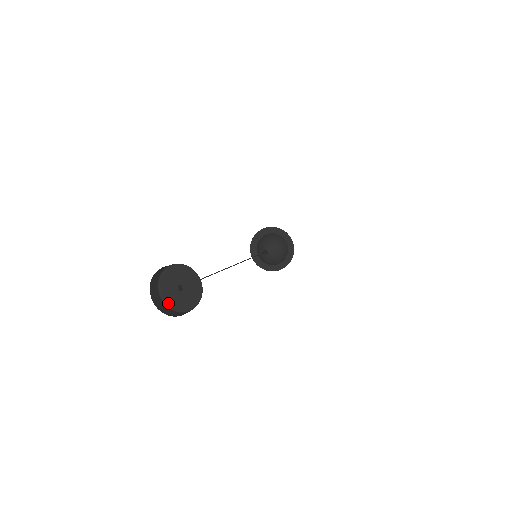
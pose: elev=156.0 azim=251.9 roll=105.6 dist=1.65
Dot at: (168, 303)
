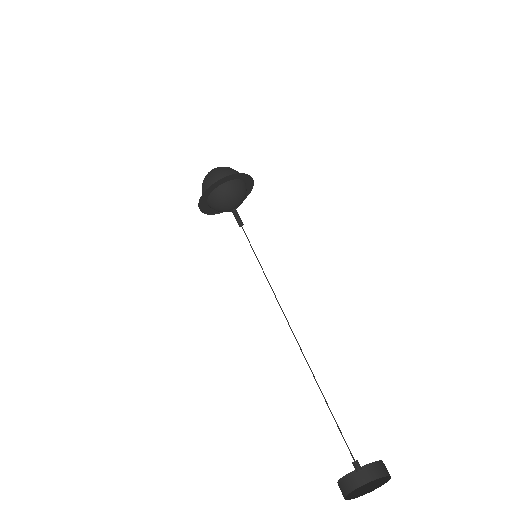
Dot at: (345, 476)
